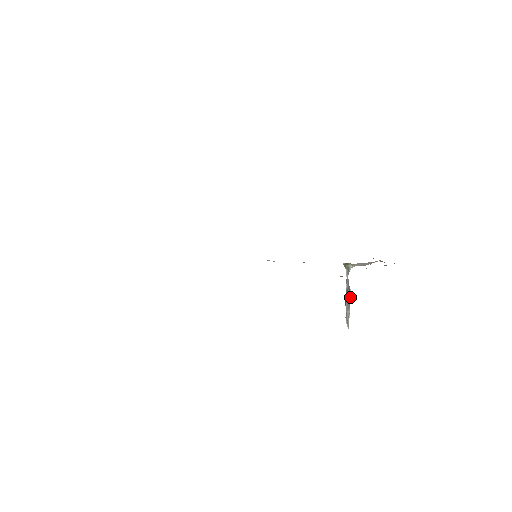
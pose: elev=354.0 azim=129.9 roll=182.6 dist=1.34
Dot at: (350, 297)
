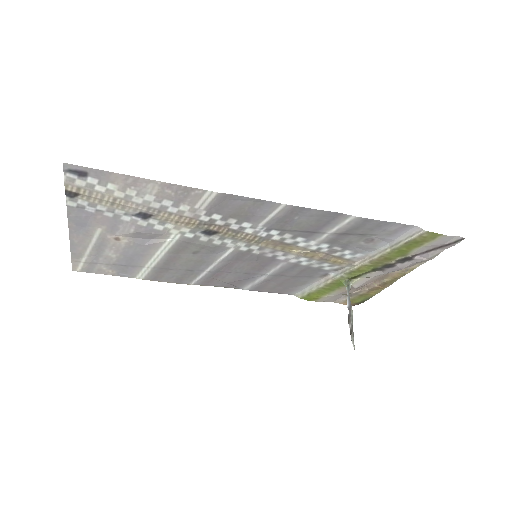
Dot at: (352, 316)
